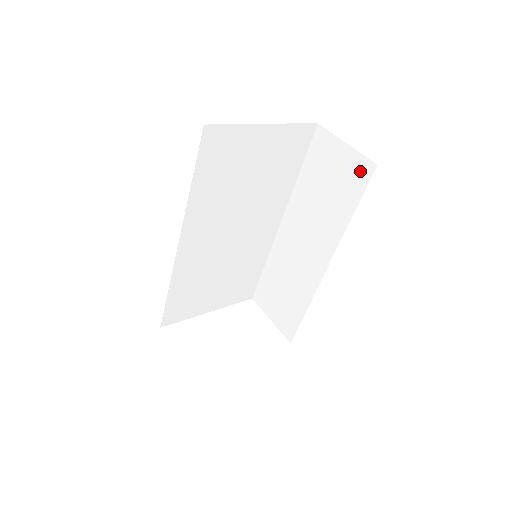
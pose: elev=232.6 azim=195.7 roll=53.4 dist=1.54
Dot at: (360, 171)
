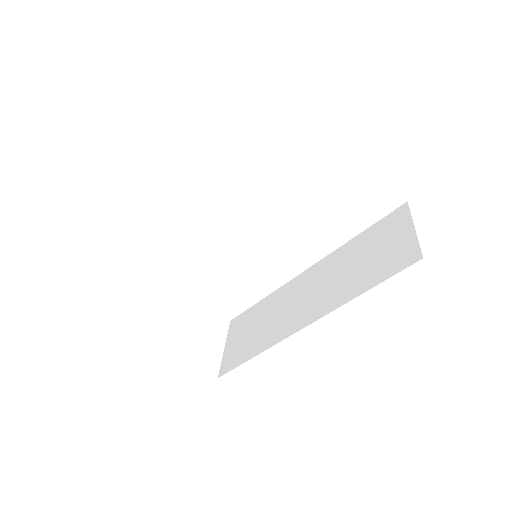
Dot at: (404, 256)
